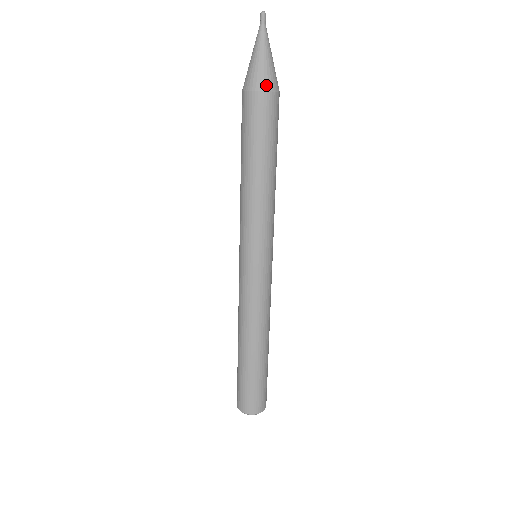
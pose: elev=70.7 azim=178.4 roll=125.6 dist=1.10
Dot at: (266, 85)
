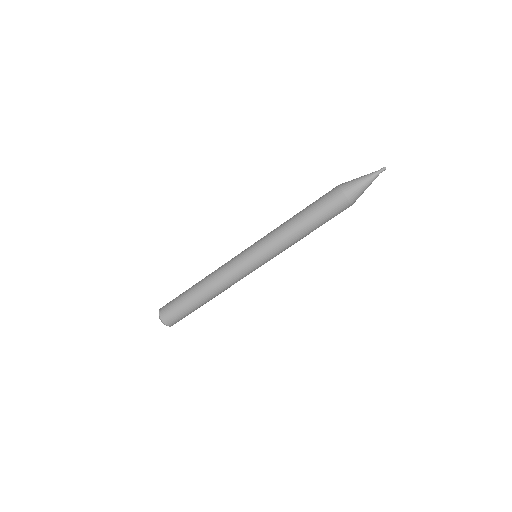
Dot at: (346, 190)
